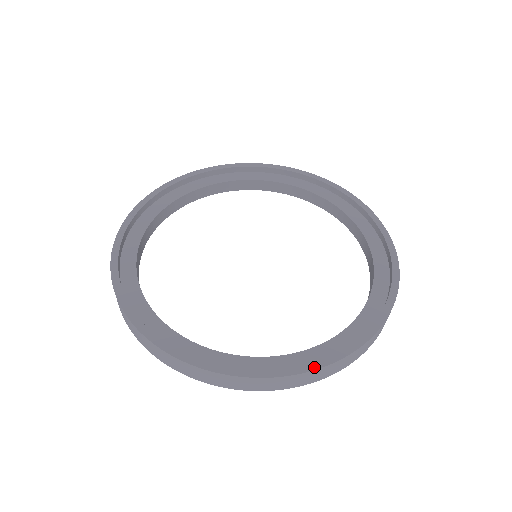
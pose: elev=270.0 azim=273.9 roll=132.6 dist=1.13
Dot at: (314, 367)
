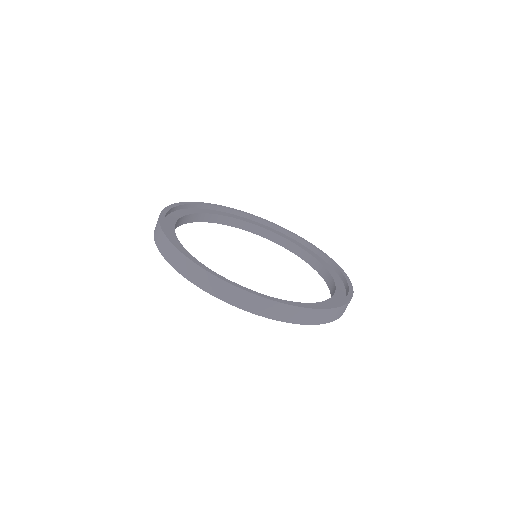
Dot at: (311, 307)
